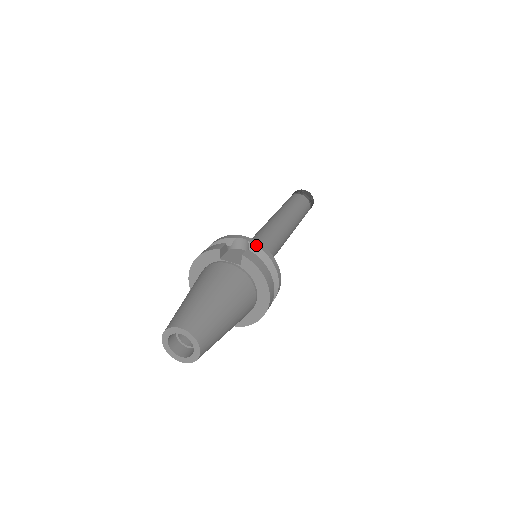
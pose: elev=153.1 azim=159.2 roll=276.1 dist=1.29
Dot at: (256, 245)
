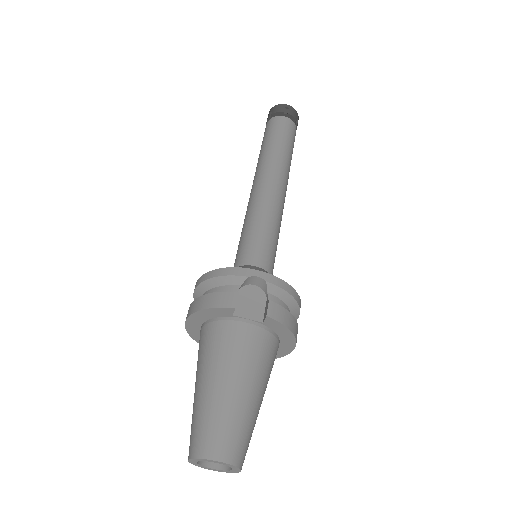
Dot at: (276, 285)
